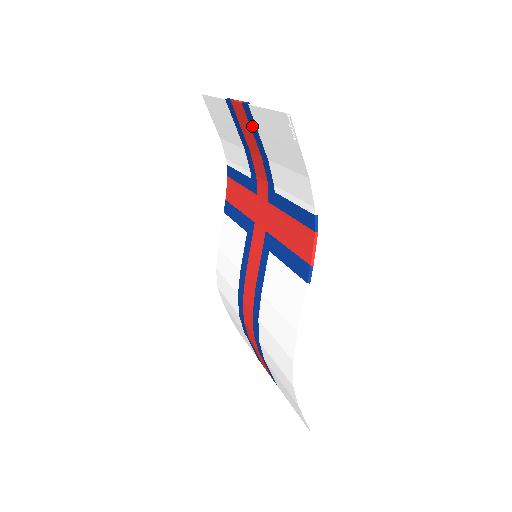
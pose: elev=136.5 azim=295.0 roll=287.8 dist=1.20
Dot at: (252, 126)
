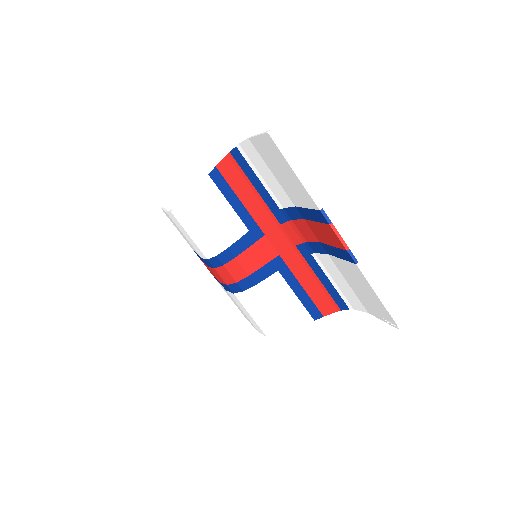
Dot at: (338, 252)
